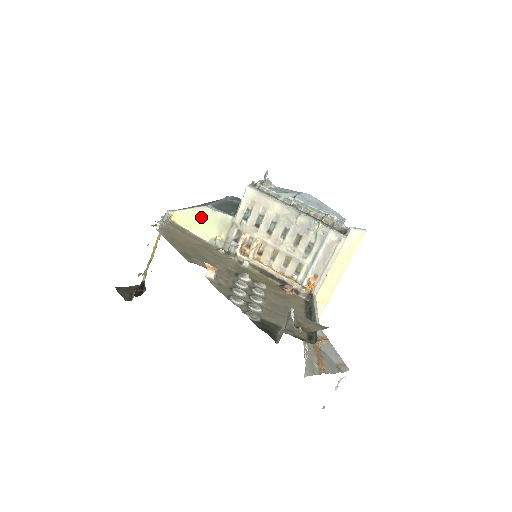
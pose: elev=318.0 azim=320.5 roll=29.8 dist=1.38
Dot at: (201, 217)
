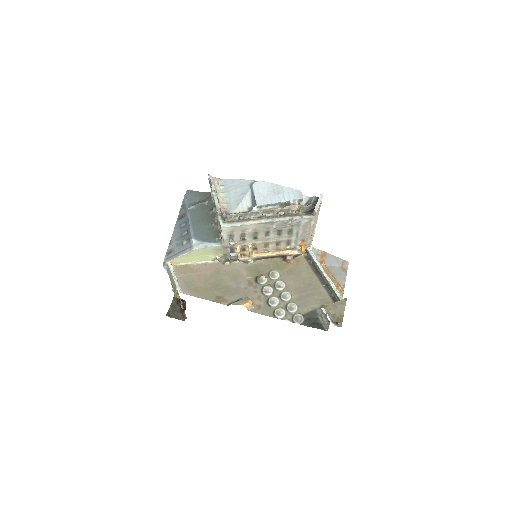
Dot at: (195, 254)
